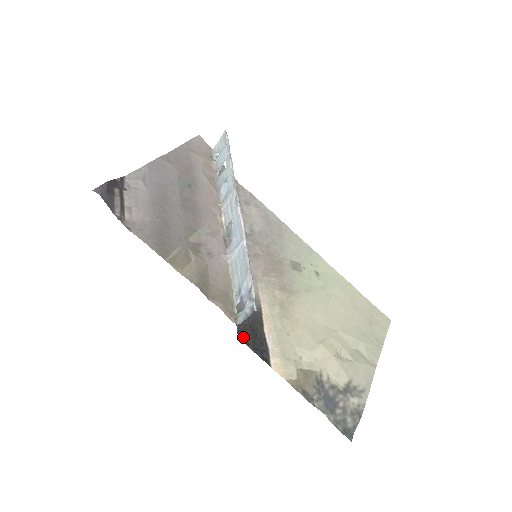
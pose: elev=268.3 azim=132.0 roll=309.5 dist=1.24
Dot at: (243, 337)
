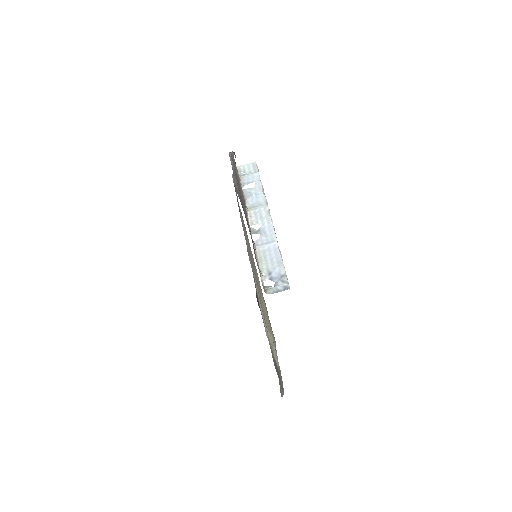
Dot at: occluded
